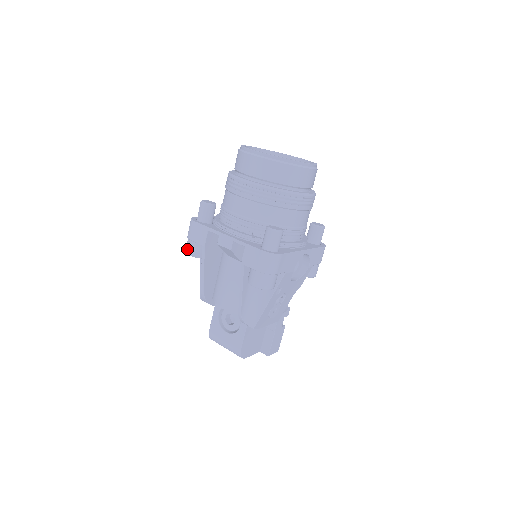
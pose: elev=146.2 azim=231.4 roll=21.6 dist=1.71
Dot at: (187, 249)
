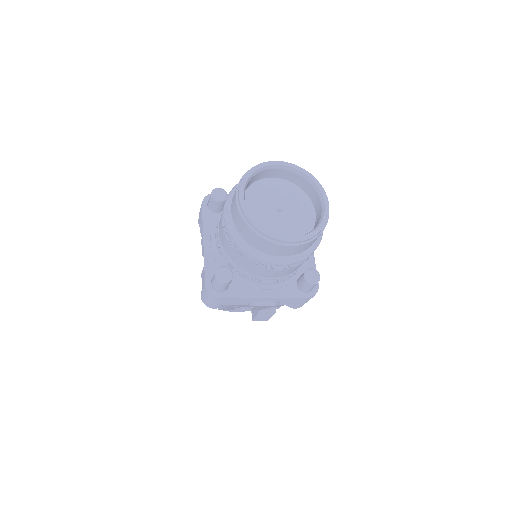
Dot at: occluded
